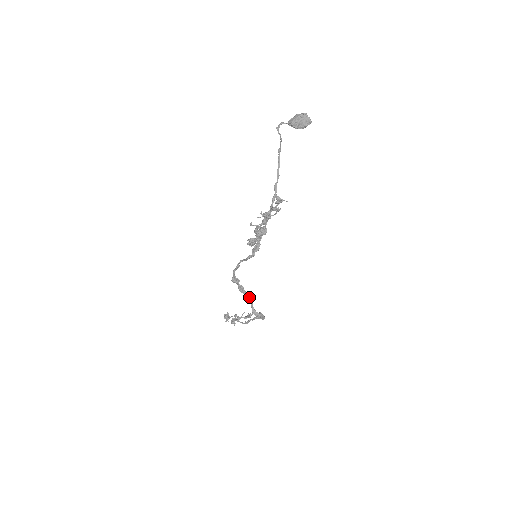
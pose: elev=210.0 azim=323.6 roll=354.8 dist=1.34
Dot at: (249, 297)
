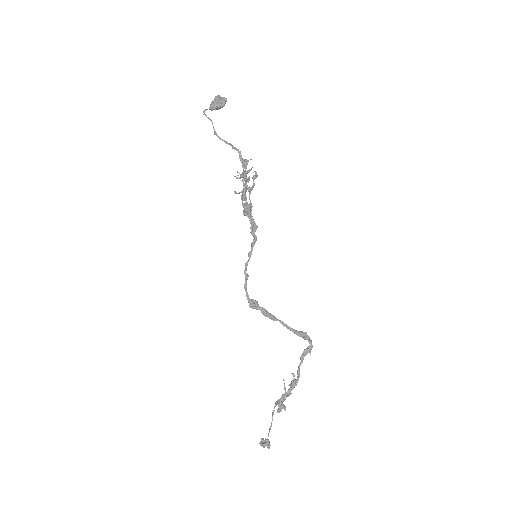
Dot at: (279, 320)
